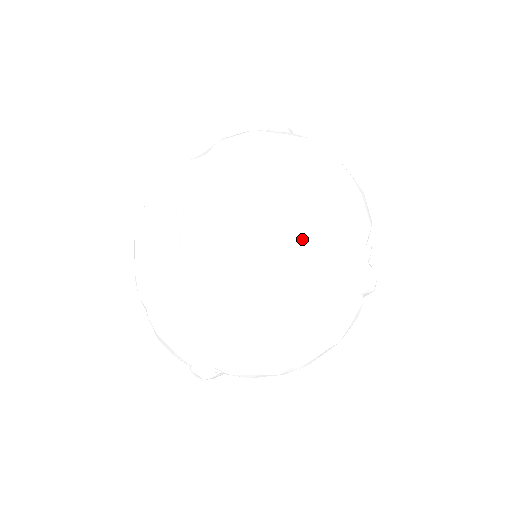
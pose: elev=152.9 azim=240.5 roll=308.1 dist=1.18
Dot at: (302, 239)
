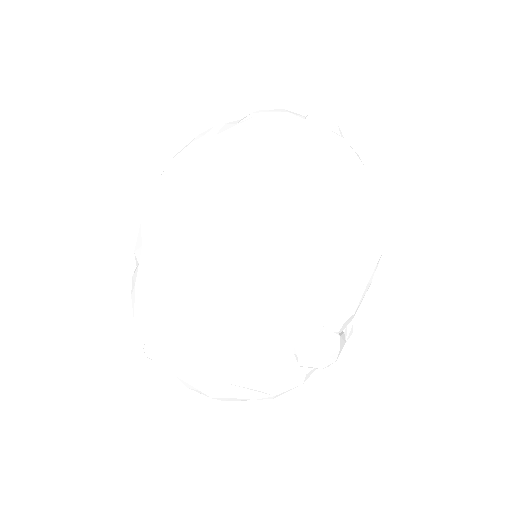
Dot at: (264, 273)
